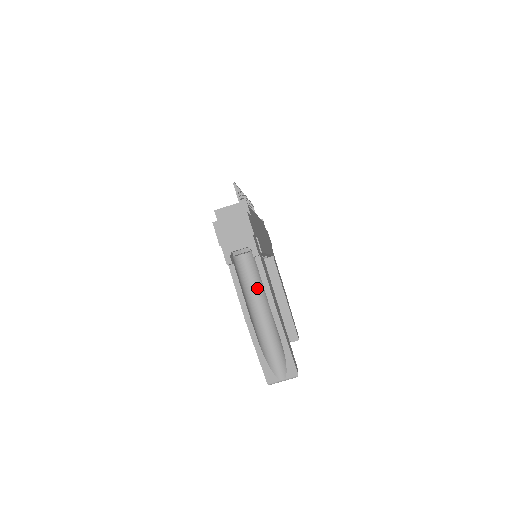
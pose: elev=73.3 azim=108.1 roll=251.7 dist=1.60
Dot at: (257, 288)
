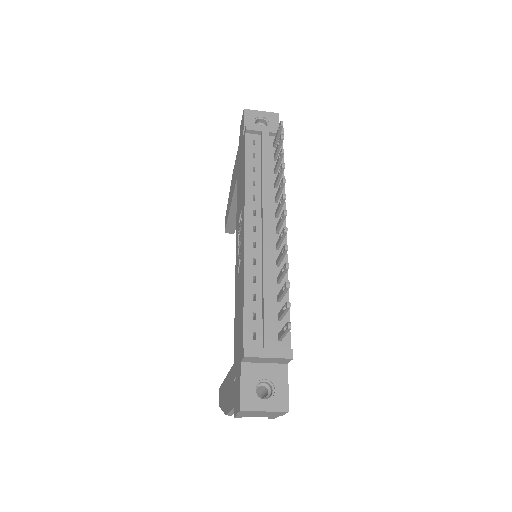
Dot at: occluded
